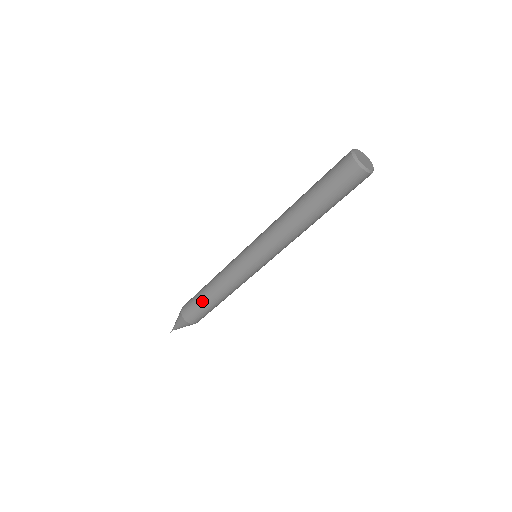
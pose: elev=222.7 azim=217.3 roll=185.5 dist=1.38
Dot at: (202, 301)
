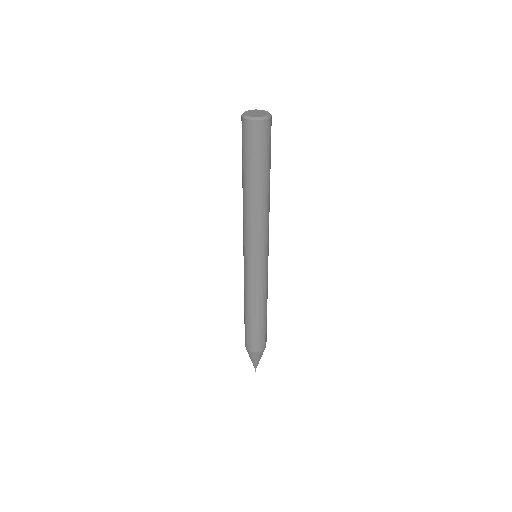
Dot at: (246, 323)
